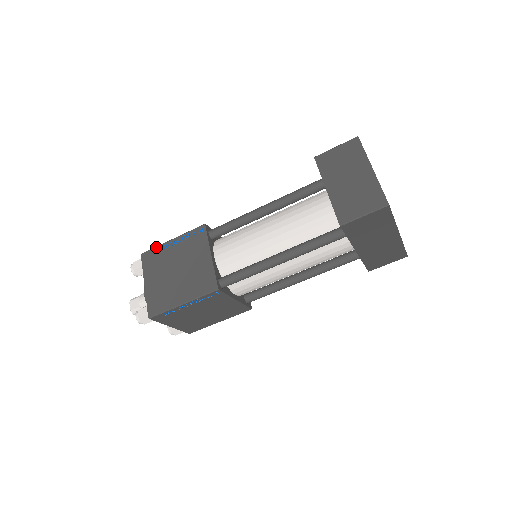
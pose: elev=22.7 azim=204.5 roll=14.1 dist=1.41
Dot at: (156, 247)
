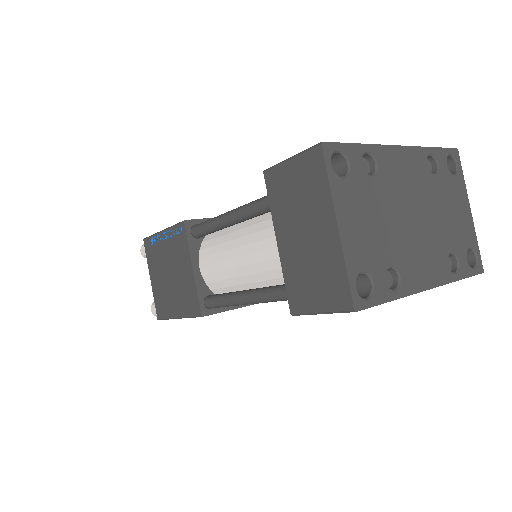
Dot at: (152, 236)
